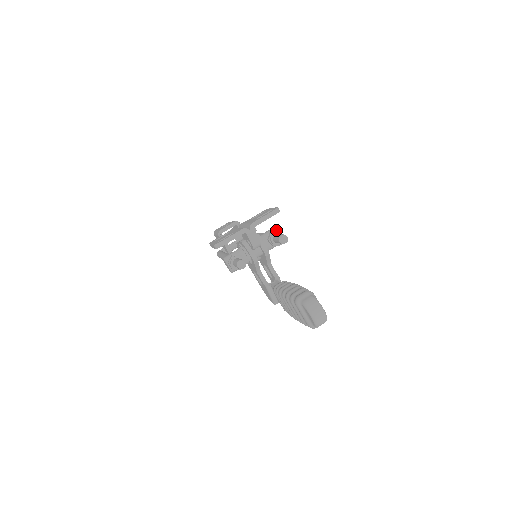
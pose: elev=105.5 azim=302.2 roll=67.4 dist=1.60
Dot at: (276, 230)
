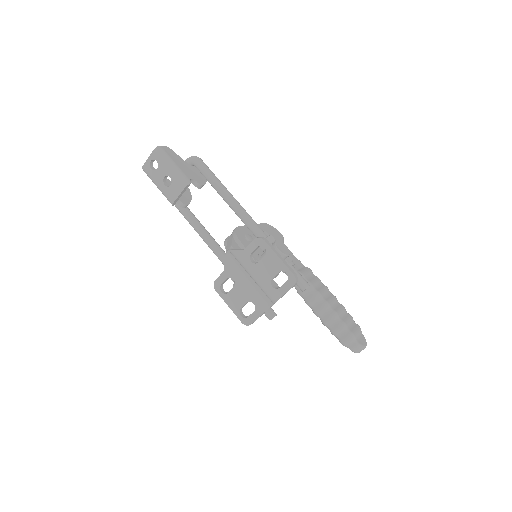
Dot at: (282, 257)
